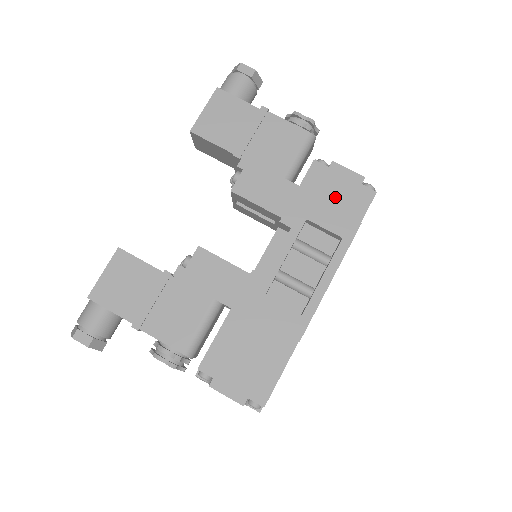
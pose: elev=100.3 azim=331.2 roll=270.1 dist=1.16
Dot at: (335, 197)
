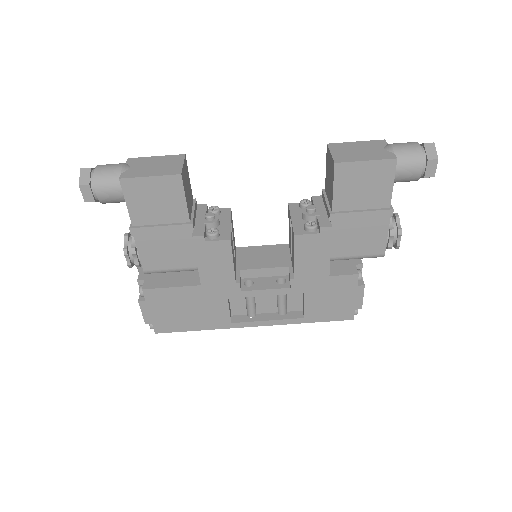
Dot at: (334, 300)
